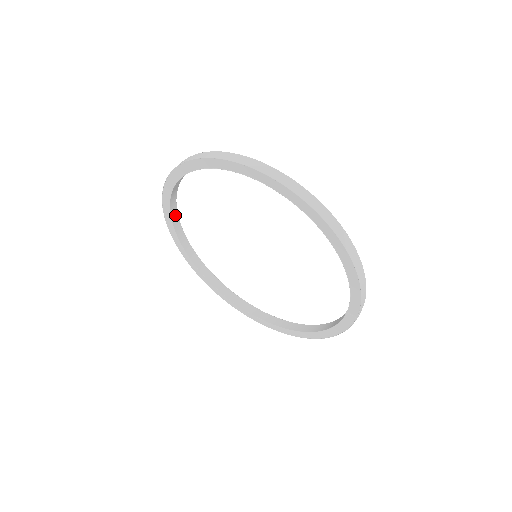
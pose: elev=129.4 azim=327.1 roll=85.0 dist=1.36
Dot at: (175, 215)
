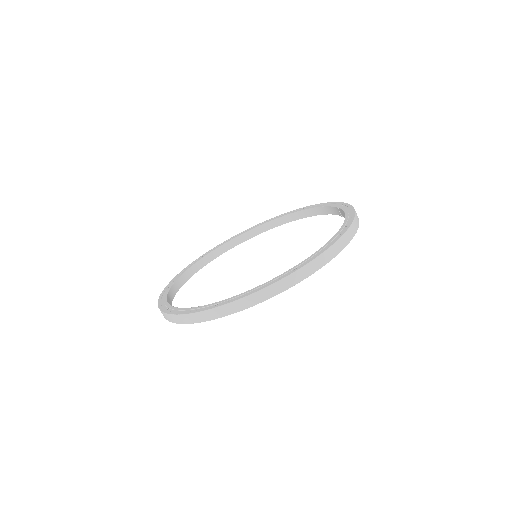
Dot at: (169, 298)
